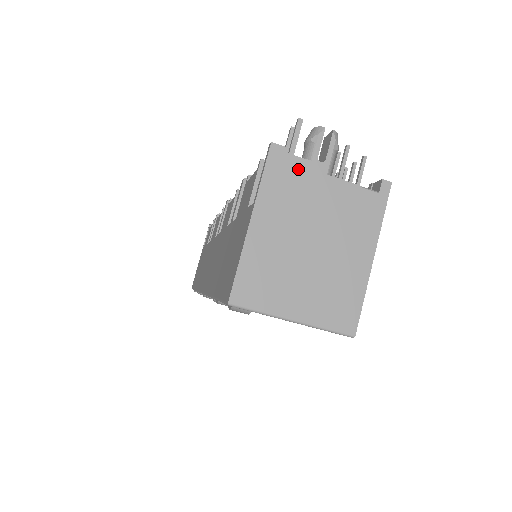
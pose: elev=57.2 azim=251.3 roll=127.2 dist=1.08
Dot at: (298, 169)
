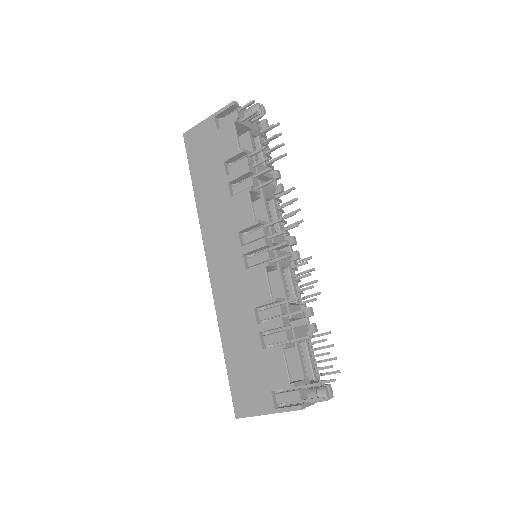
Dot at: occluded
